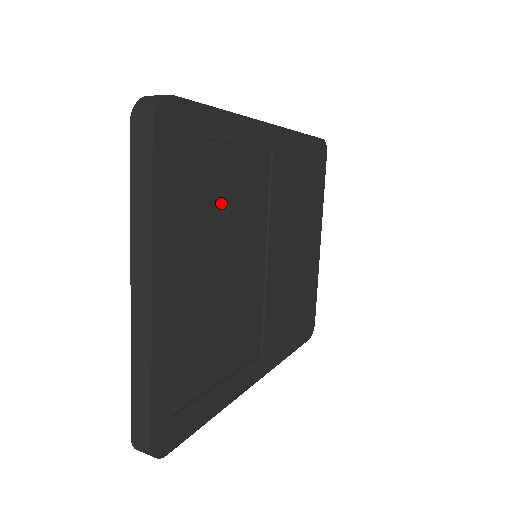
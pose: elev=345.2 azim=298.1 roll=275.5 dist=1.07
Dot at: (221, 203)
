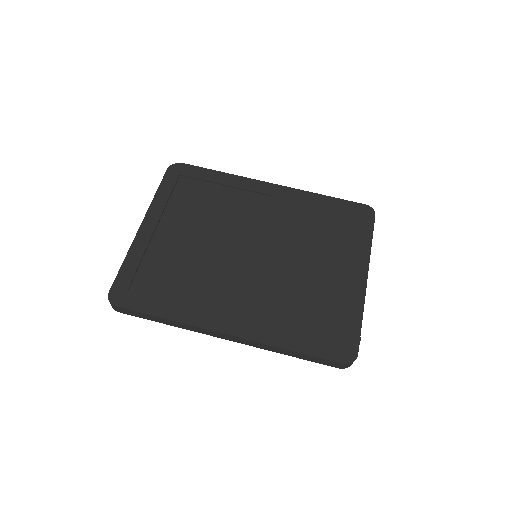
Dot at: (211, 208)
